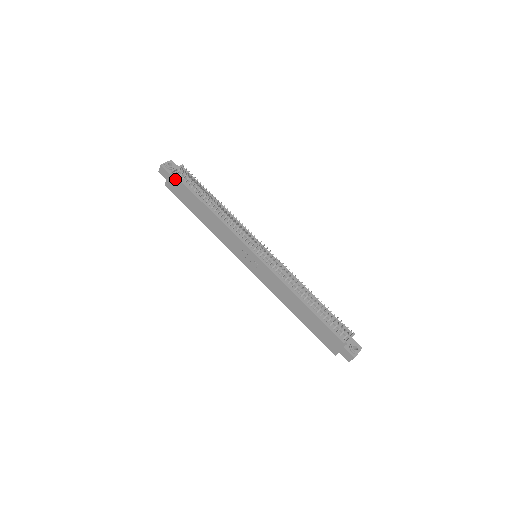
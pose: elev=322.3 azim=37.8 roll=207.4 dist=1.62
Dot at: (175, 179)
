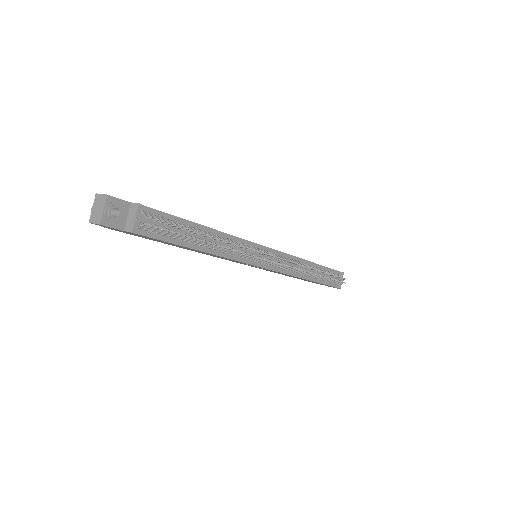
Dot at: occluded
